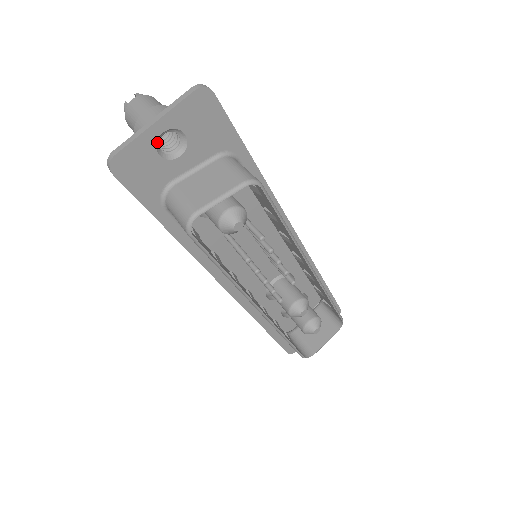
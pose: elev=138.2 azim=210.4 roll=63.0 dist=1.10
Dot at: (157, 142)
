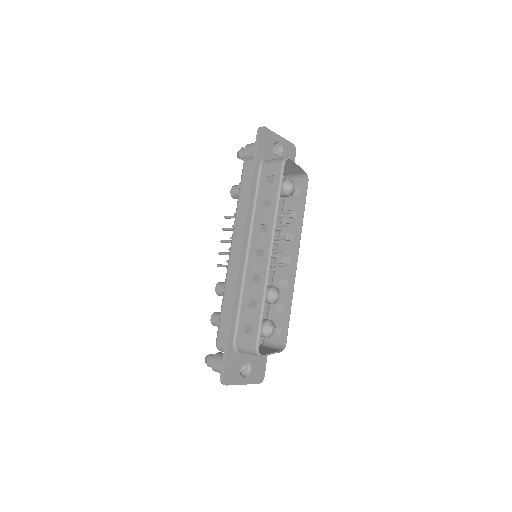
Dot at: (275, 142)
